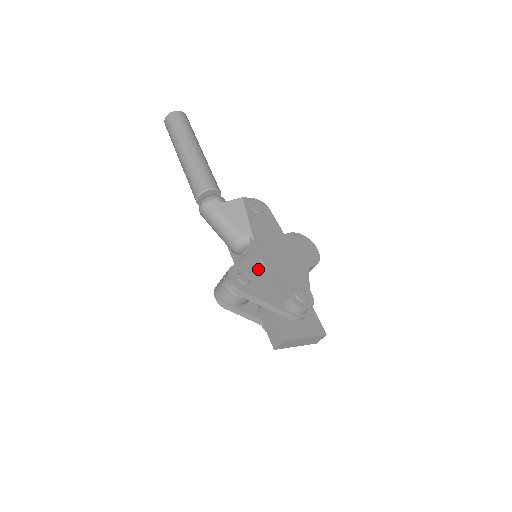
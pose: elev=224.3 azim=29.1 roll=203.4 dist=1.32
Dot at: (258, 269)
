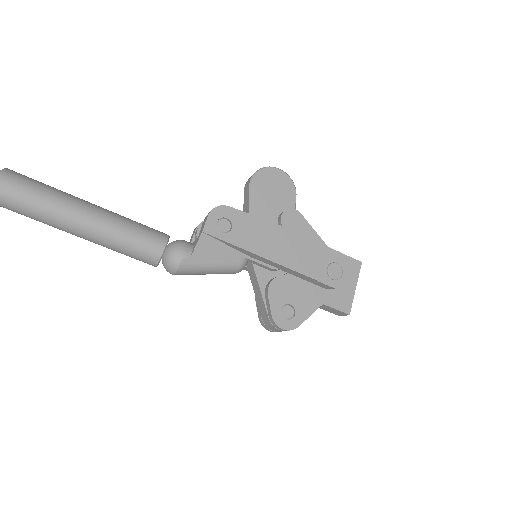
Dot at: (284, 285)
